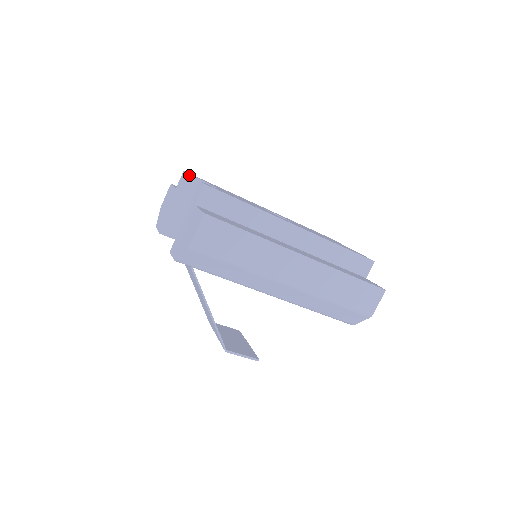
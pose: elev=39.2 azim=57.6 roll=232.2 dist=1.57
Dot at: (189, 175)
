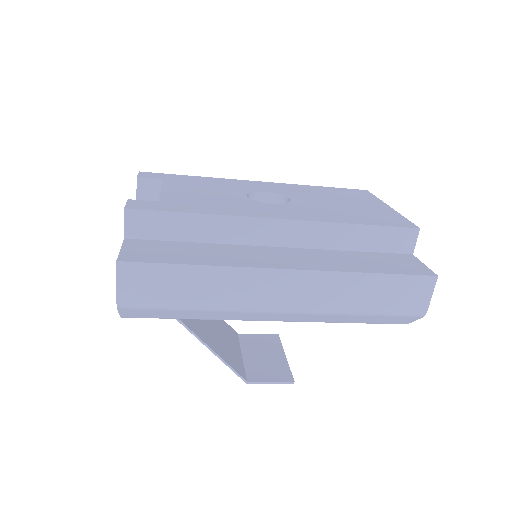
Dot at: (140, 179)
